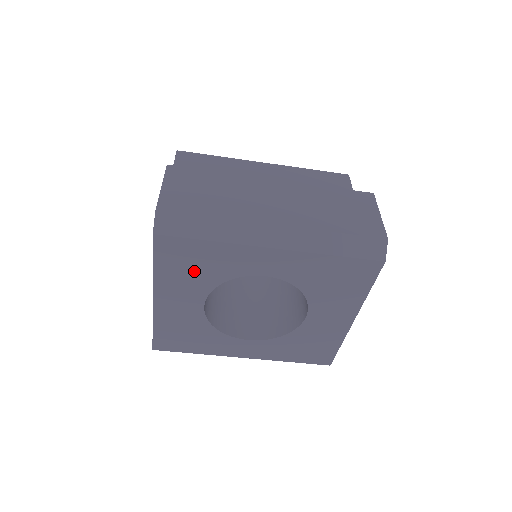
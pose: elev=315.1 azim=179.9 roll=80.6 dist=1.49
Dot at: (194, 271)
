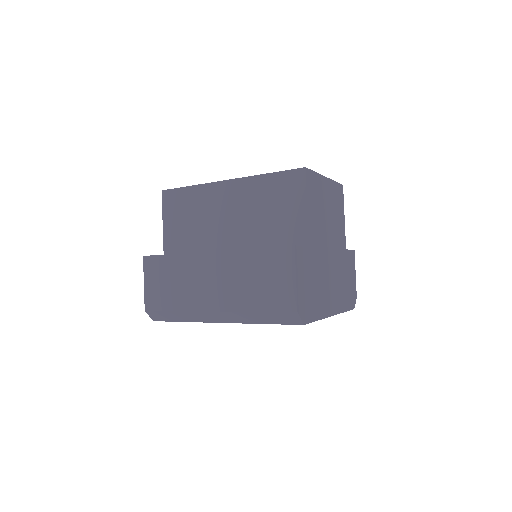
Dot at: occluded
